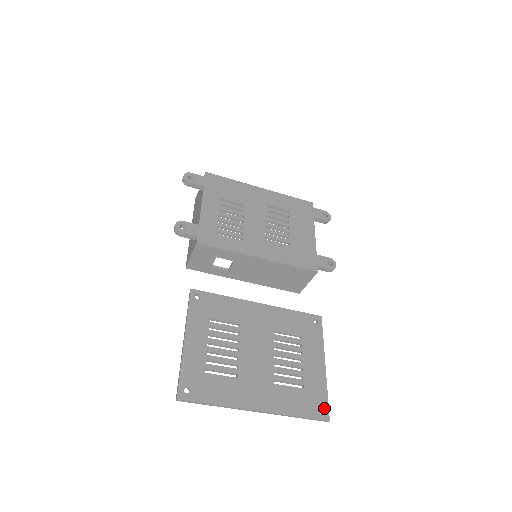
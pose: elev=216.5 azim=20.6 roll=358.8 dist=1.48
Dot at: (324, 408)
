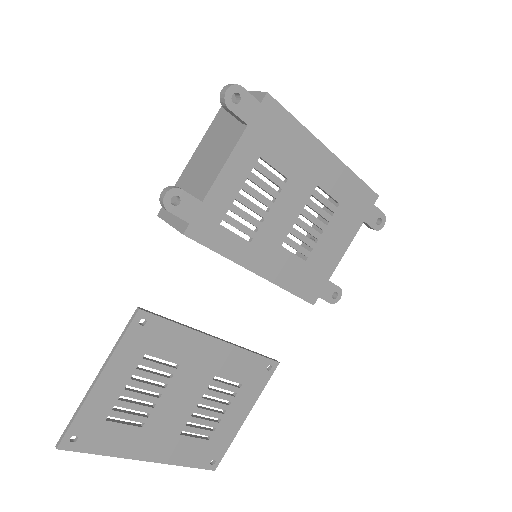
Dot at: (217, 459)
